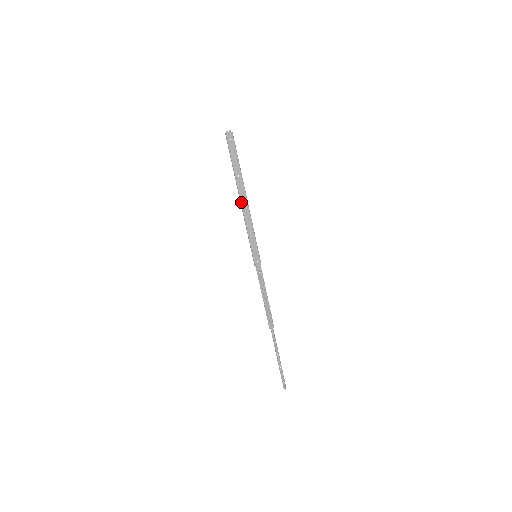
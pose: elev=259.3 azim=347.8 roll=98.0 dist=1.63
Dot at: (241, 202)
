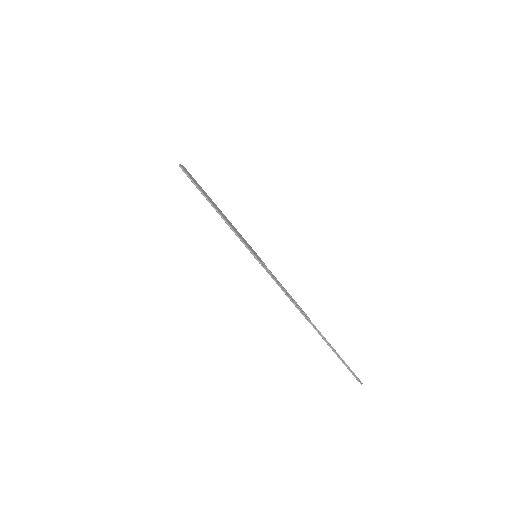
Dot at: (219, 213)
